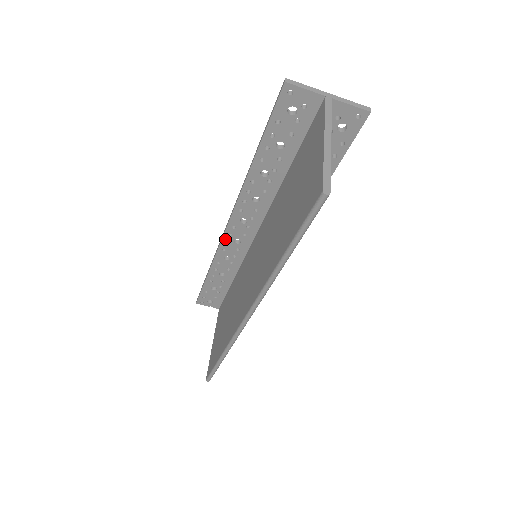
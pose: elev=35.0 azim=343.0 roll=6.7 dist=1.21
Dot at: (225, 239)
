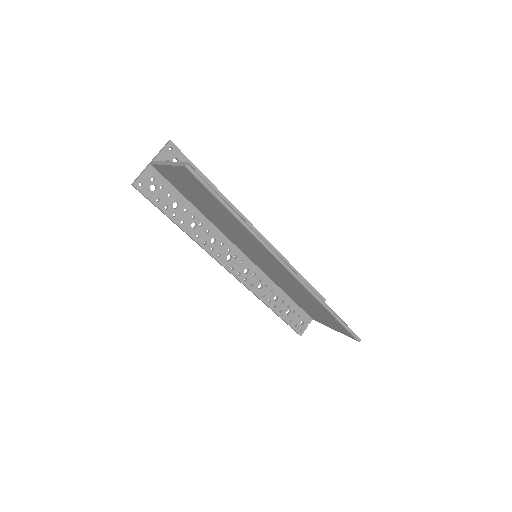
Dot at: (242, 280)
